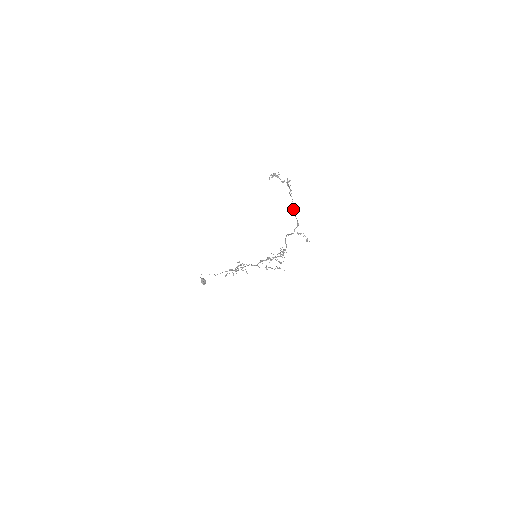
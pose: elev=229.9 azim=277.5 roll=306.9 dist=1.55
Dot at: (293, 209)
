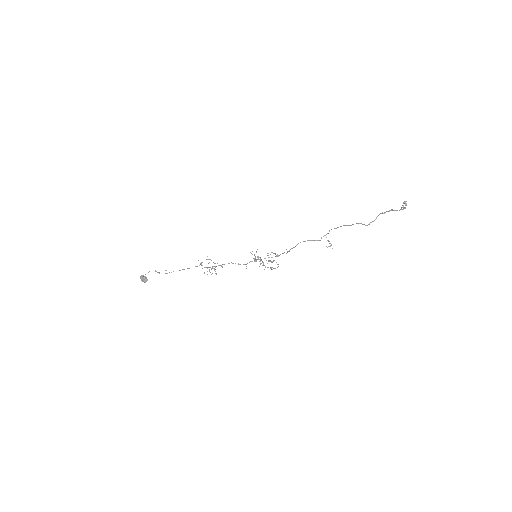
Dot at: (367, 225)
